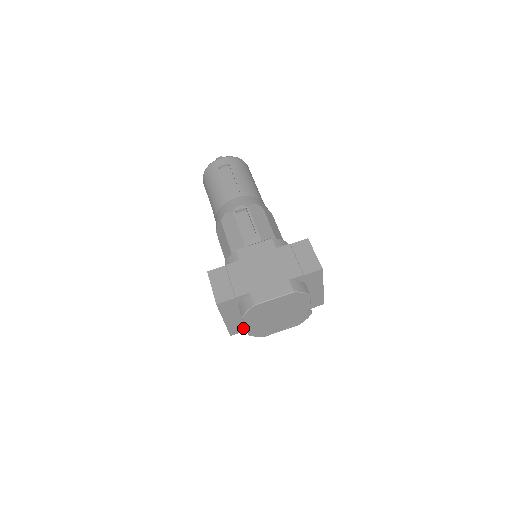
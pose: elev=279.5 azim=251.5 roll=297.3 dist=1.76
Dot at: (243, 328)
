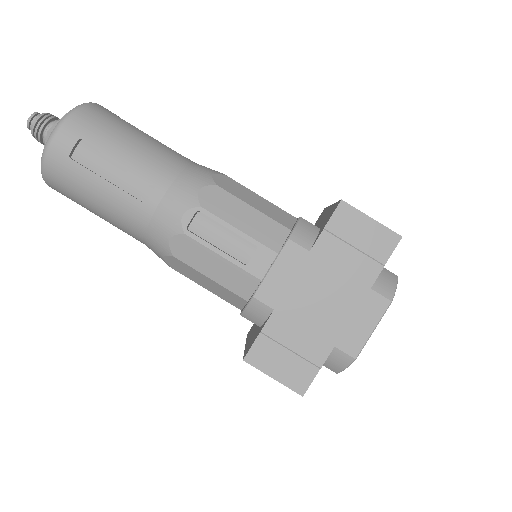
Dot at: occluded
